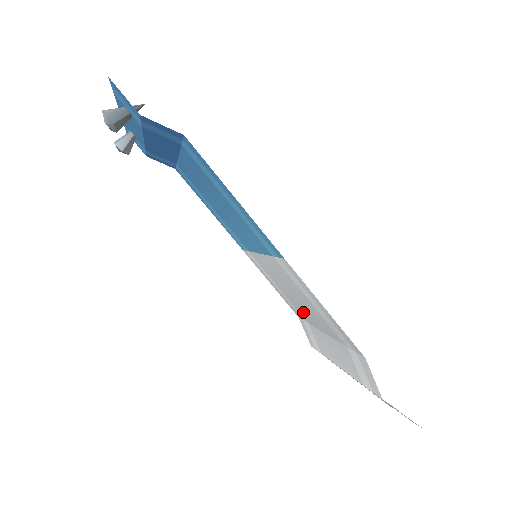
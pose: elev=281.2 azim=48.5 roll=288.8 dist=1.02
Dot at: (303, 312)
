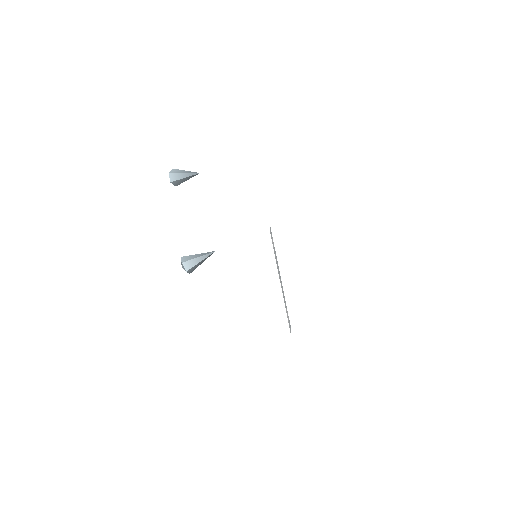
Dot at: occluded
